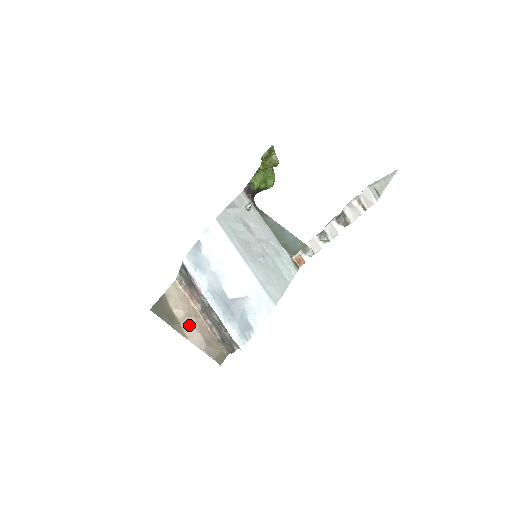
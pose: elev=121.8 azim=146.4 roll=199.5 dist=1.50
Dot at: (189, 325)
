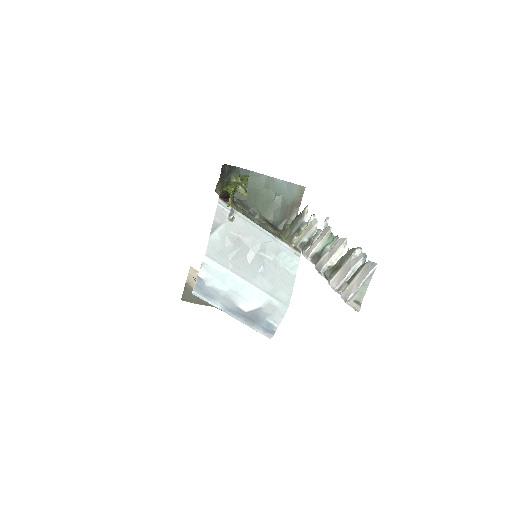
Dot at: occluded
